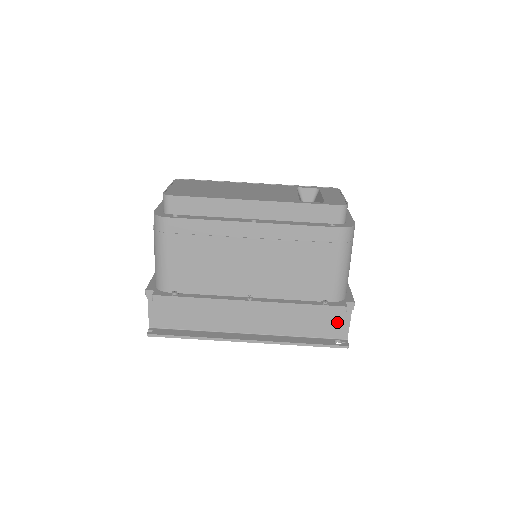
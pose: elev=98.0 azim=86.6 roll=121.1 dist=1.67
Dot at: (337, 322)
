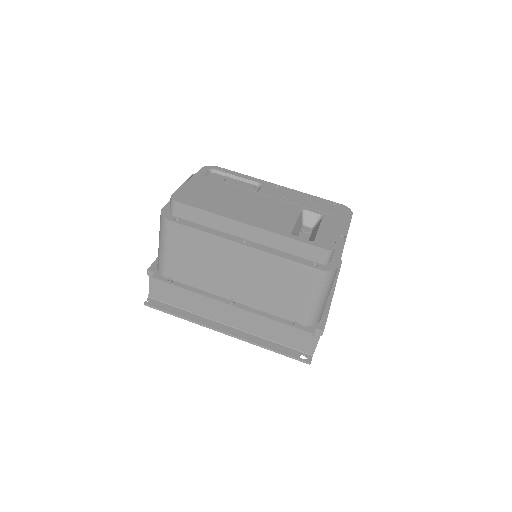
Dot at: (306, 340)
